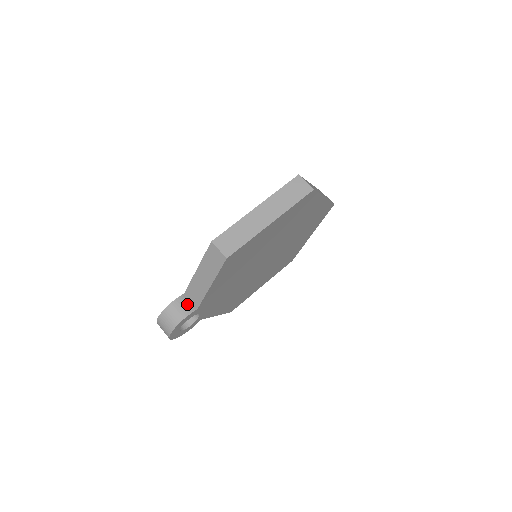
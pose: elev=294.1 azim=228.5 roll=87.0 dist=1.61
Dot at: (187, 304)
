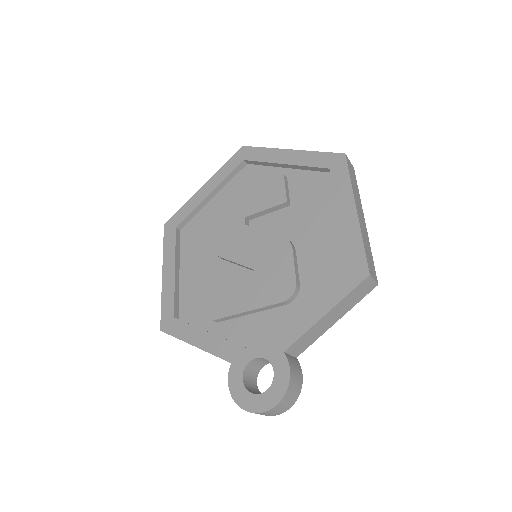
Dot at: (294, 361)
